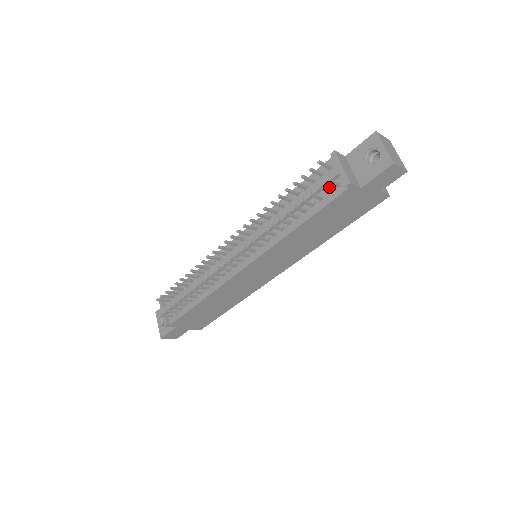
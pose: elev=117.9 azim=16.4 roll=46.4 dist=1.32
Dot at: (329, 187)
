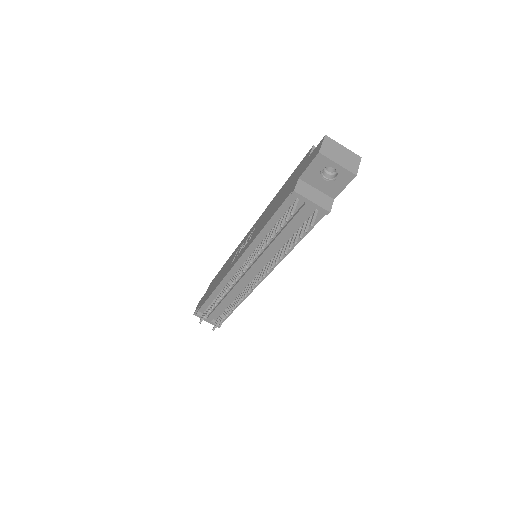
Dot at: (306, 215)
